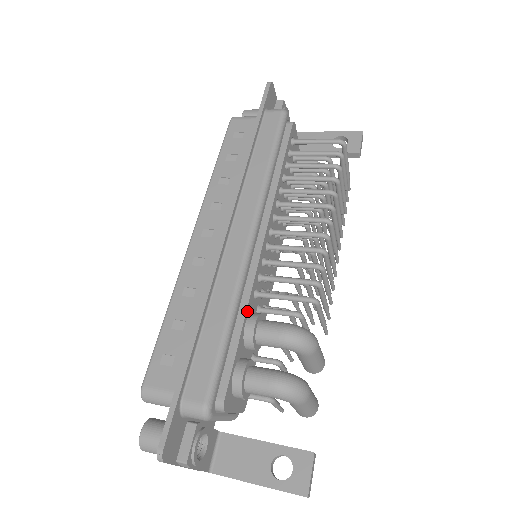
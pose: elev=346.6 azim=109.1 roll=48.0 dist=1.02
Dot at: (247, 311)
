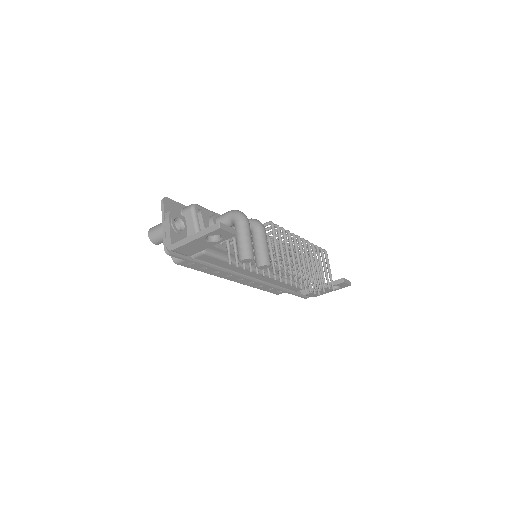
Dot at: occluded
